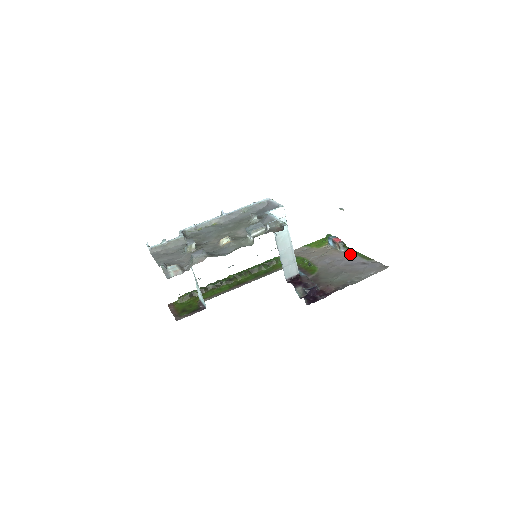
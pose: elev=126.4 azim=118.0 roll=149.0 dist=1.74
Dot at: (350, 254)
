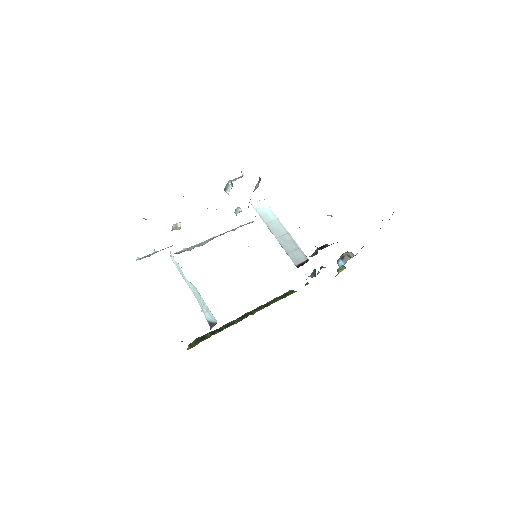
Dot at: occluded
